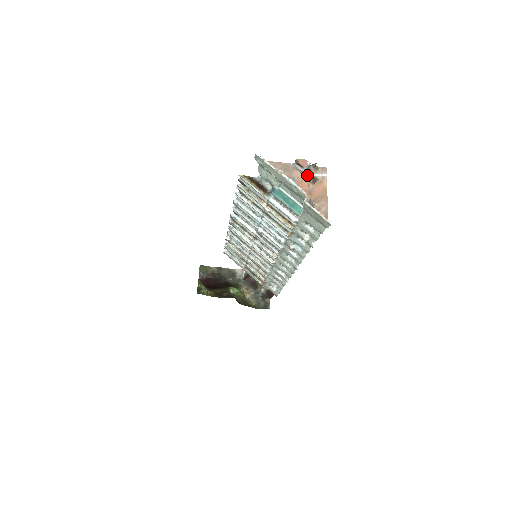
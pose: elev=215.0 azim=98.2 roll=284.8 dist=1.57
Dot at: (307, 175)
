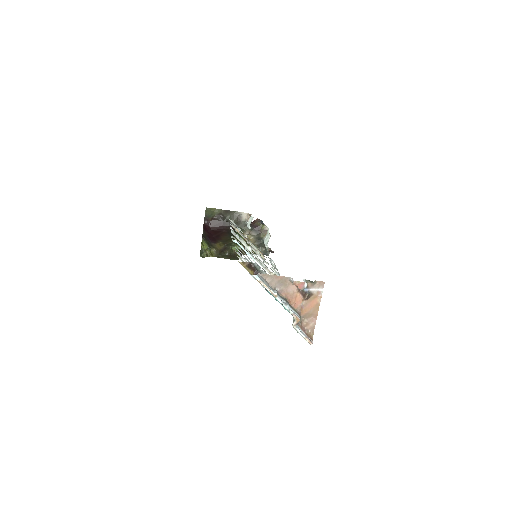
Dot at: (303, 290)
